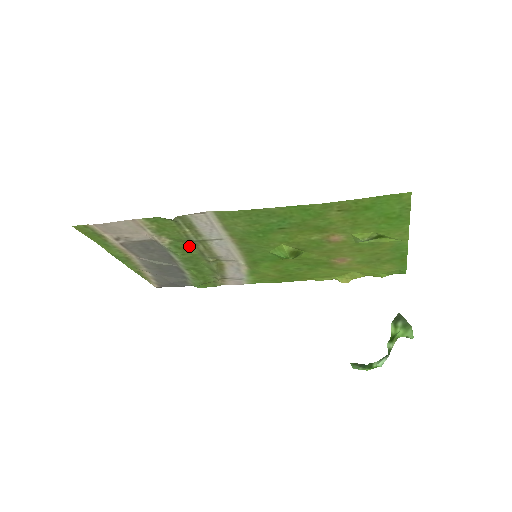
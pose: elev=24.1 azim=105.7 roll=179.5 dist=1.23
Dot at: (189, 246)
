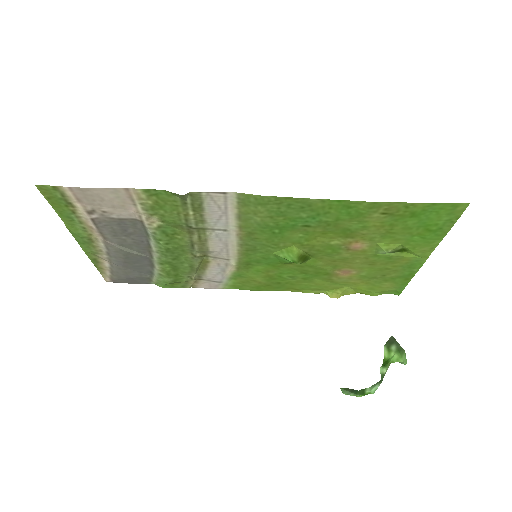
Dot at: (181, 234)
